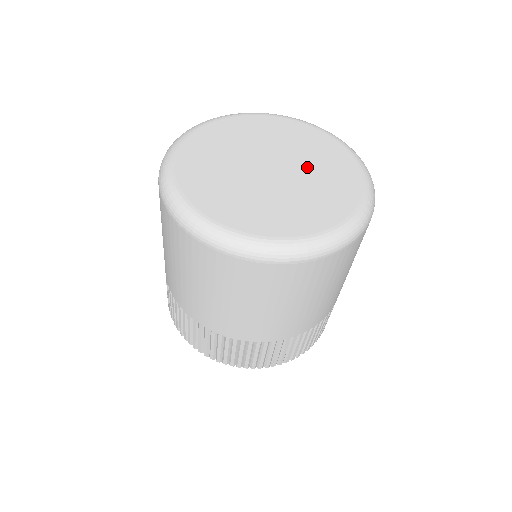
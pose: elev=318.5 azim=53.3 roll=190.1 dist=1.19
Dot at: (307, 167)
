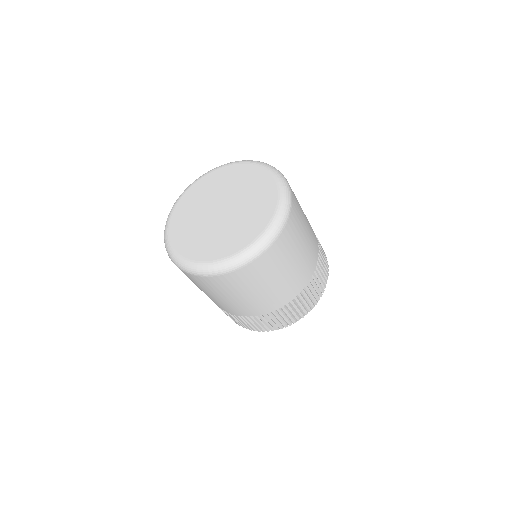
Dot at: (243, 204)
